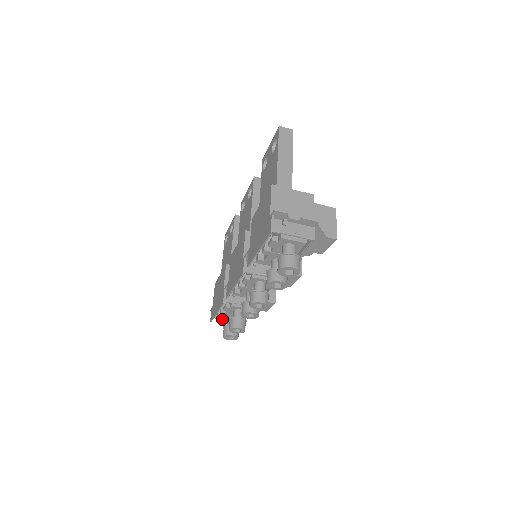
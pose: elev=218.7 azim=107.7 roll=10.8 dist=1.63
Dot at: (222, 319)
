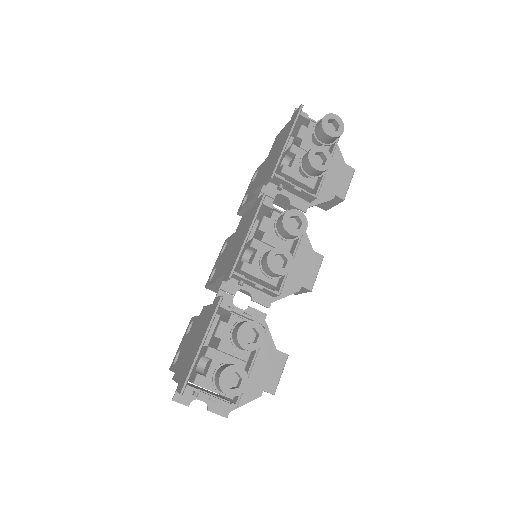
Dot at: (204, 383)
